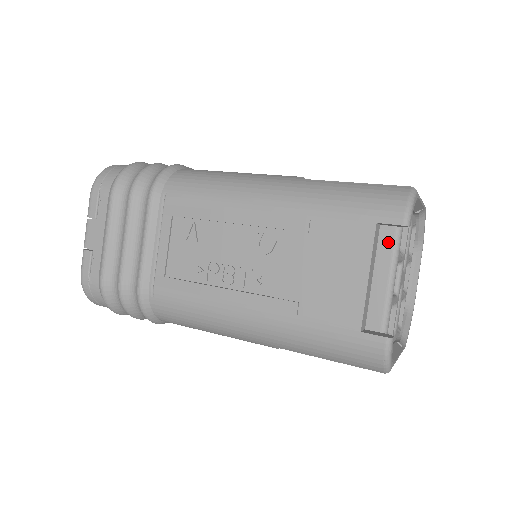
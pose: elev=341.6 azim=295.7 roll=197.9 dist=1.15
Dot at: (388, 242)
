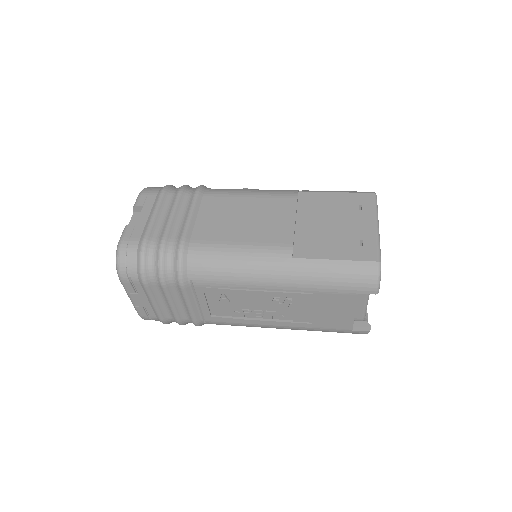
Dot at: occluded
